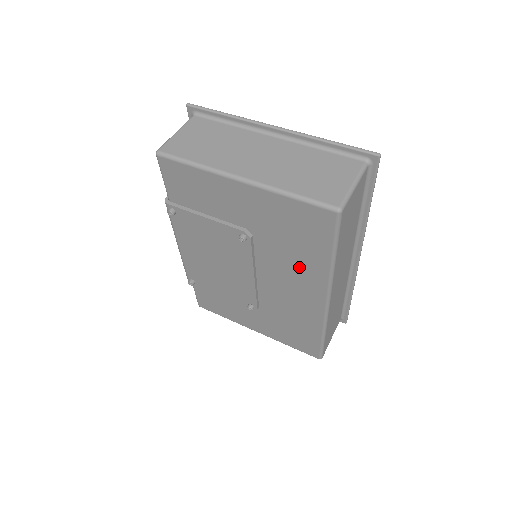
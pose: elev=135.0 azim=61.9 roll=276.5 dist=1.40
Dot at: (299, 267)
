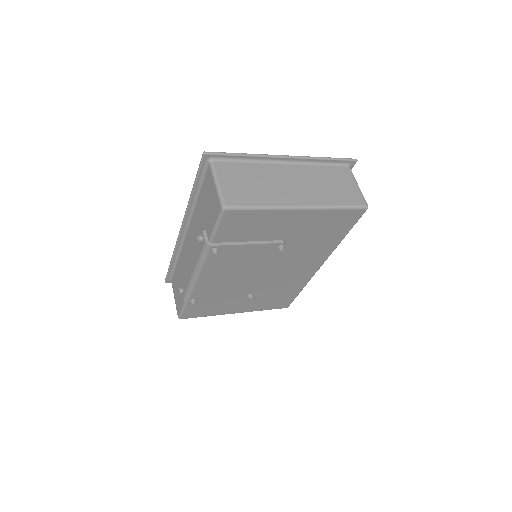
Dot at: (314, 251)
